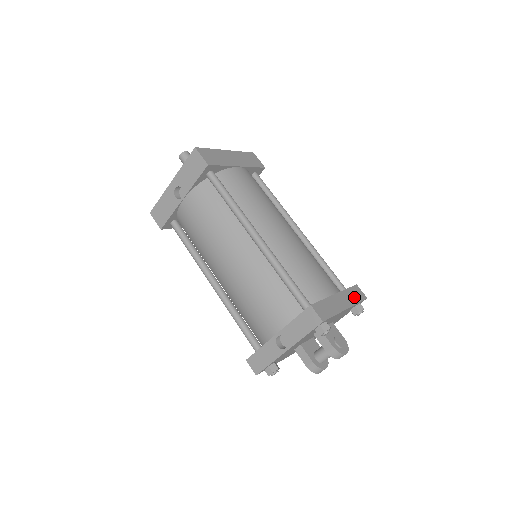
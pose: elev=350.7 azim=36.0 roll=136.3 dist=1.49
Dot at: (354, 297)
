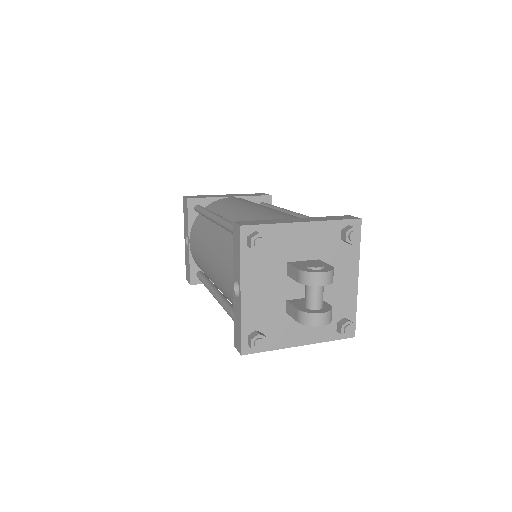
Dot at: (331, 219)
